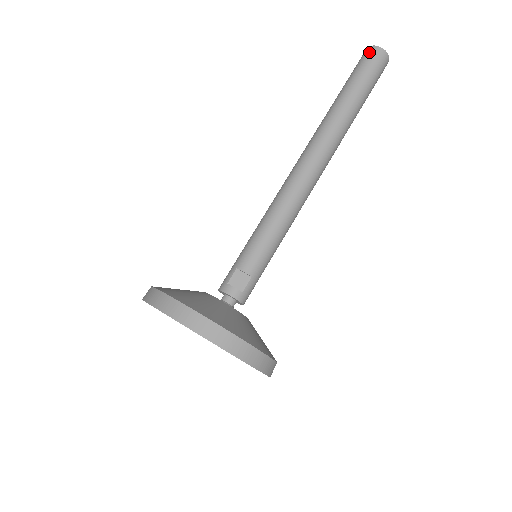
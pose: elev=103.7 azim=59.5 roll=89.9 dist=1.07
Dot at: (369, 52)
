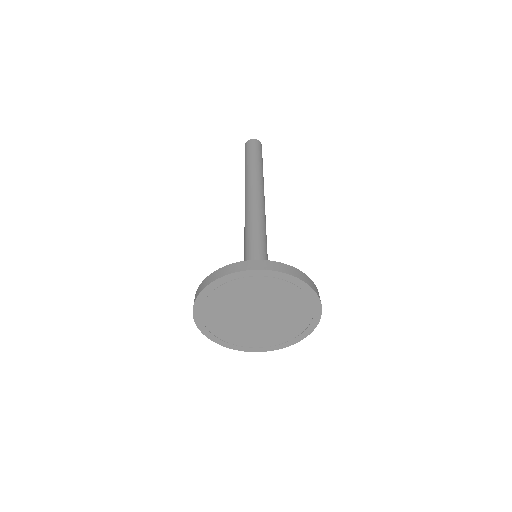
Dot at: (248, 143)
